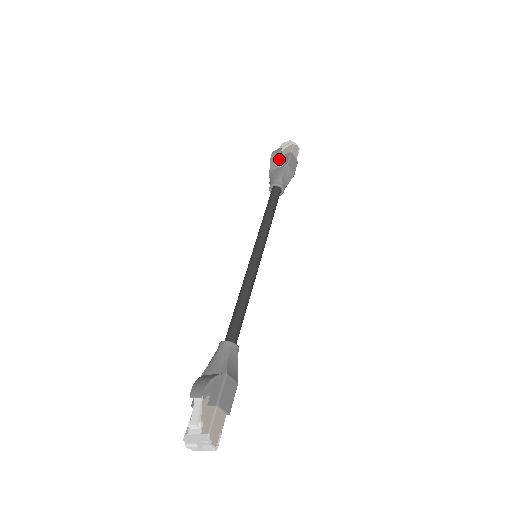
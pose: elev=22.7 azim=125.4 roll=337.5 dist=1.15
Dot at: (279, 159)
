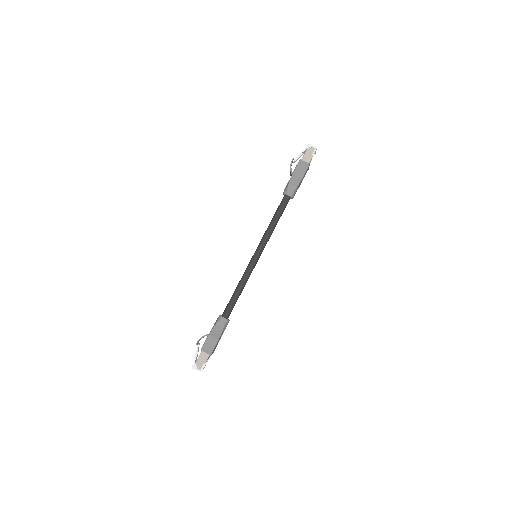
Dot at: (290, 169)
